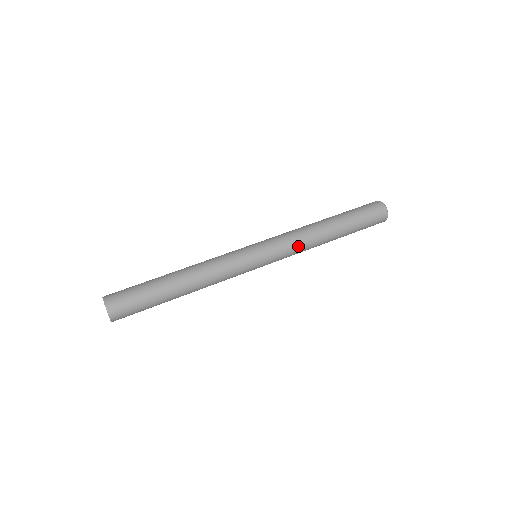
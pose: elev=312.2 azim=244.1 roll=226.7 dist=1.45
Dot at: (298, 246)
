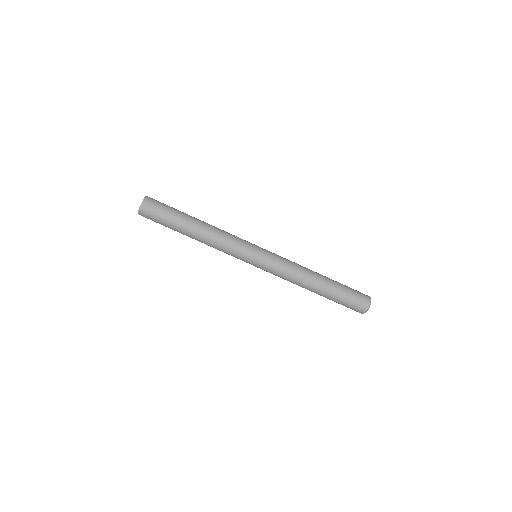
Dot at: (286, 275)
